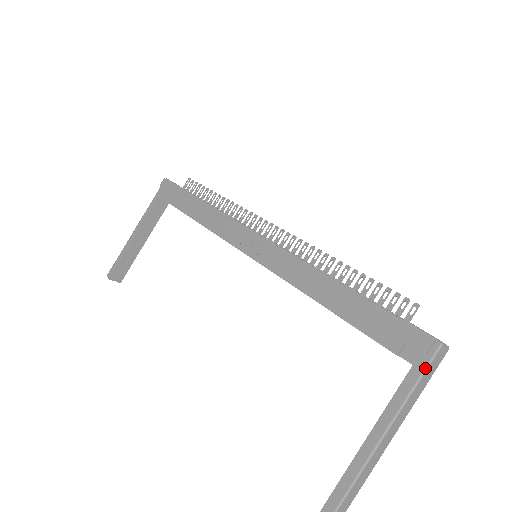
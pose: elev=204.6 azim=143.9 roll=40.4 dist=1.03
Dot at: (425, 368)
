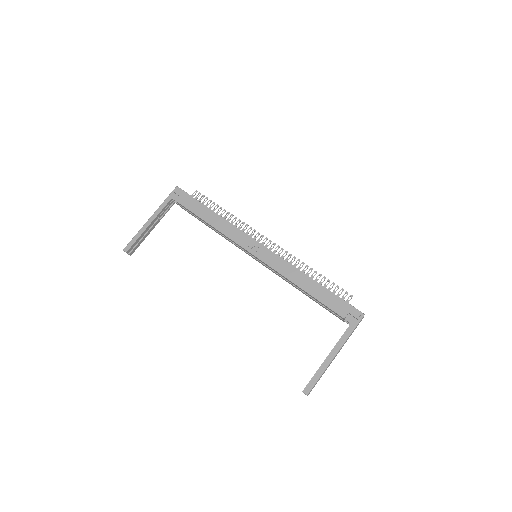
Dot at: (356, 325)
